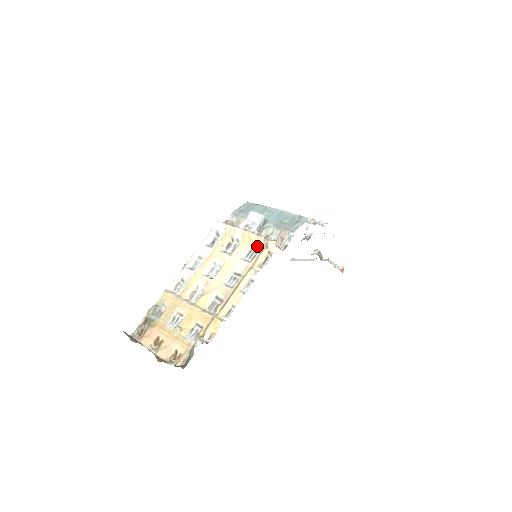
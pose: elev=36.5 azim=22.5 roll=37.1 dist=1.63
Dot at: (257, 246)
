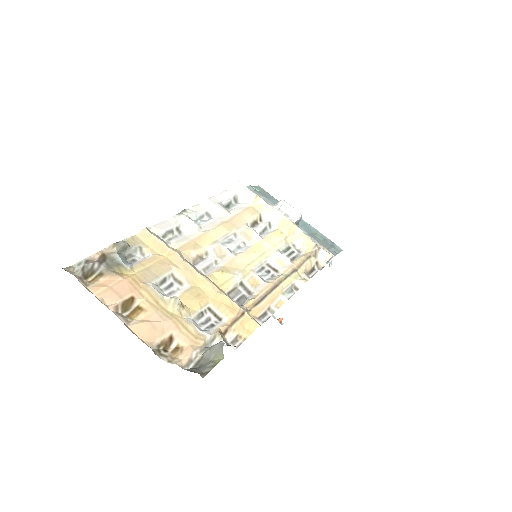
Dot at: (299, 247)
